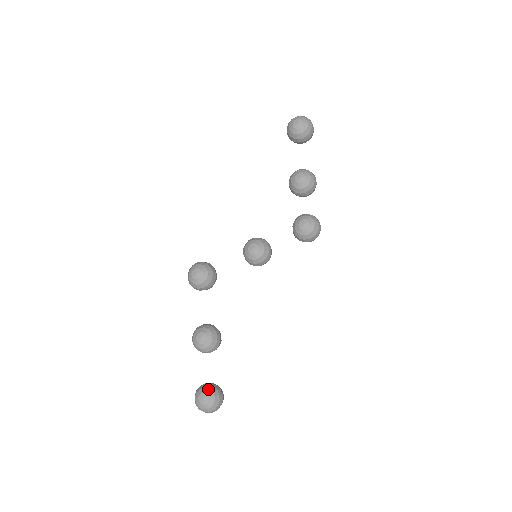
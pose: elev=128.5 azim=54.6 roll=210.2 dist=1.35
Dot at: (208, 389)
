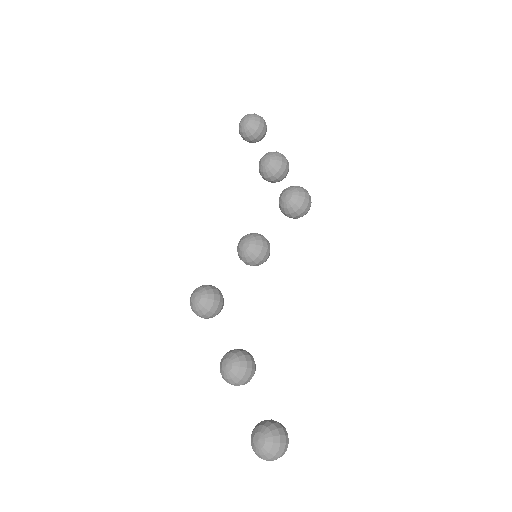
Dot at: (260, 426)
